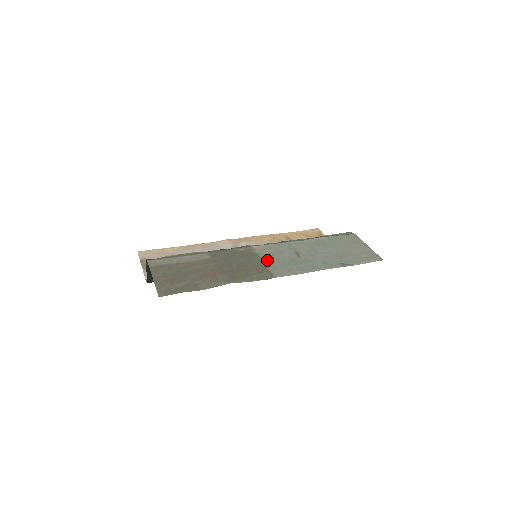
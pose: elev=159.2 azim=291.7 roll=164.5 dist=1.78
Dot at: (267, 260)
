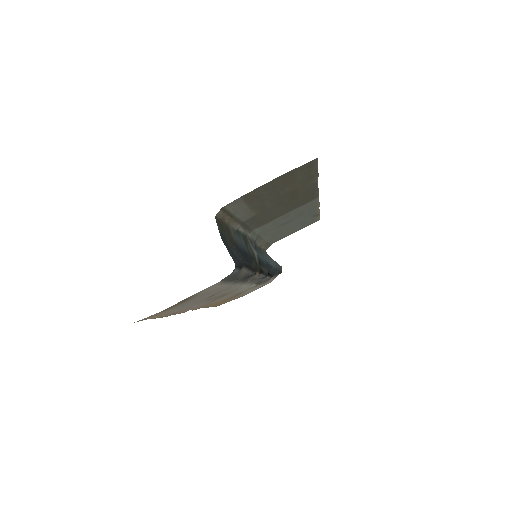
Dot at: (285, 215)
